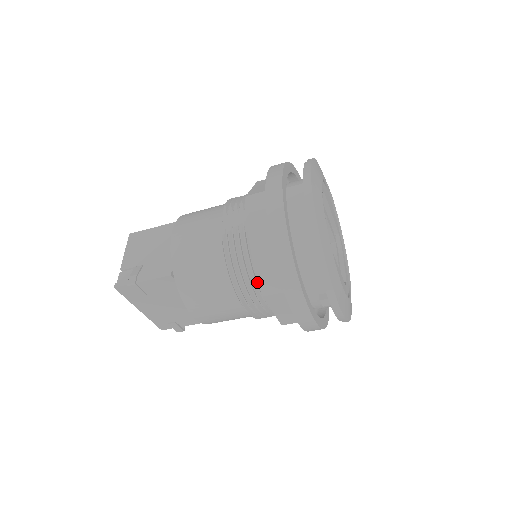
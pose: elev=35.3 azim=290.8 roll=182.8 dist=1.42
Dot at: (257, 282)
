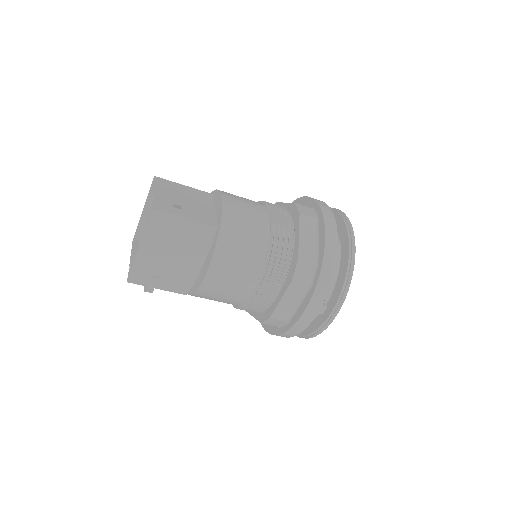
Dot at: (287, 268)
